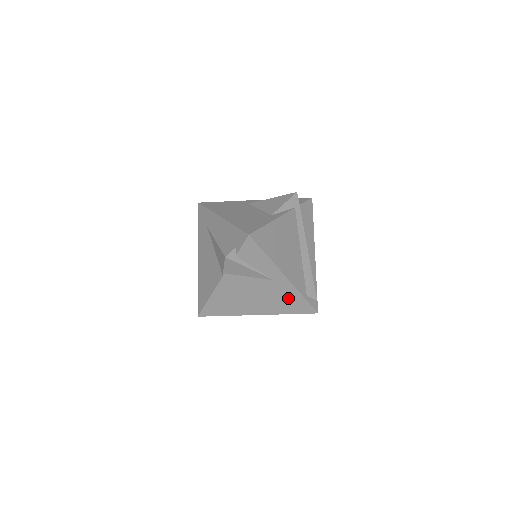
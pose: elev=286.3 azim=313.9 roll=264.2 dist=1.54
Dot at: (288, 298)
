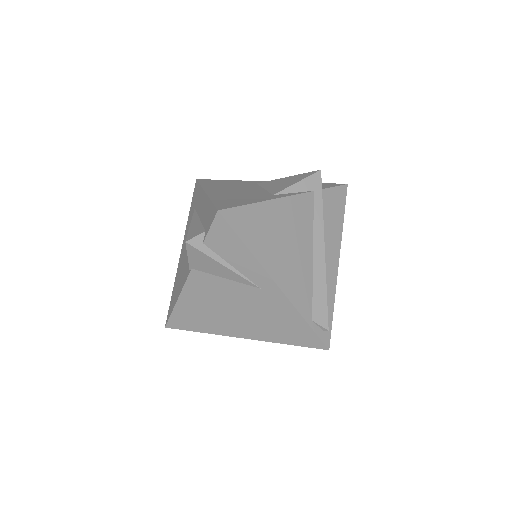
Dot at: (283, 319)
